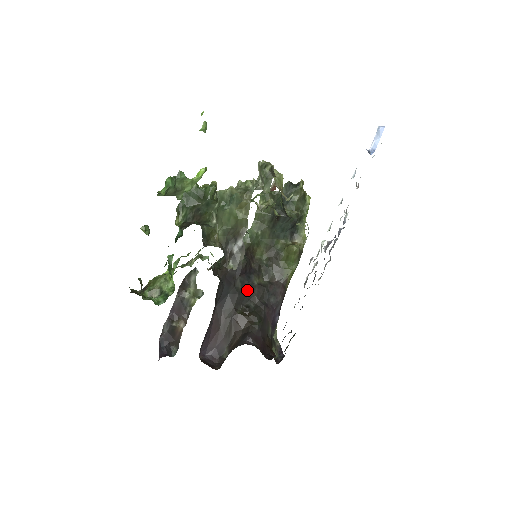
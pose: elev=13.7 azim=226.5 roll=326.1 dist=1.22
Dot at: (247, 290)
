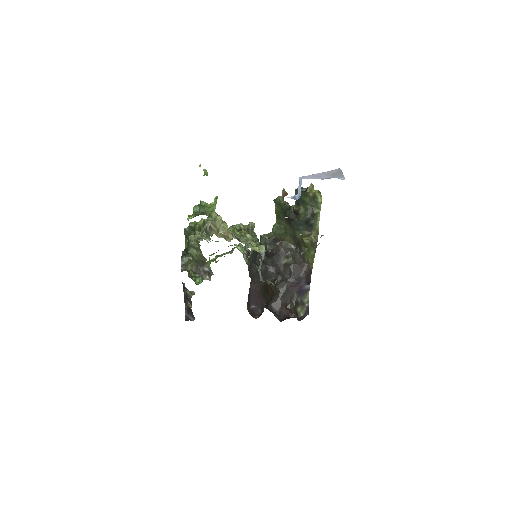
Dot at: (276, 268)
